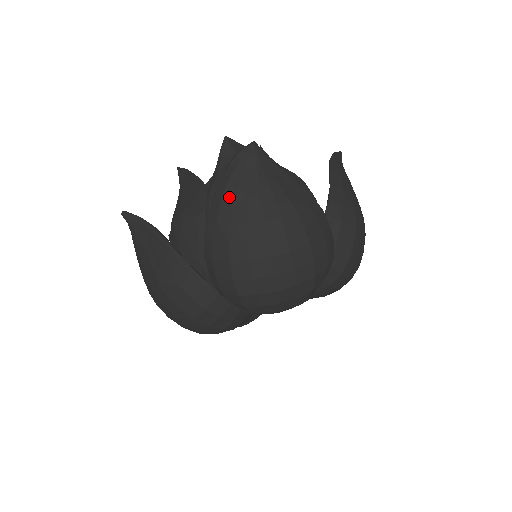
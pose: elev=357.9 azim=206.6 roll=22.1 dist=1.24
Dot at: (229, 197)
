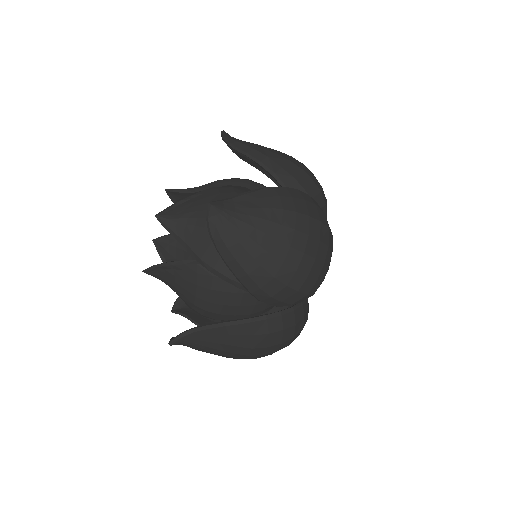
Dot at: (239, 253)
